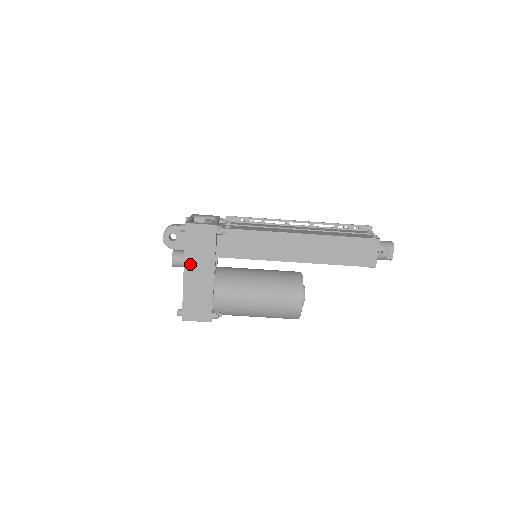
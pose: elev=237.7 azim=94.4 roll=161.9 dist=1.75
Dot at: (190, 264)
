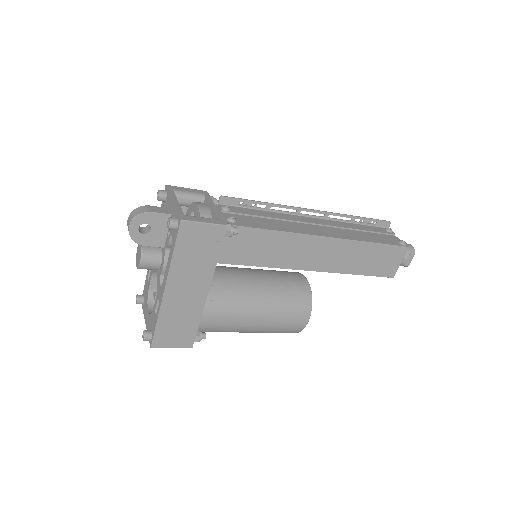
Dot at: (177, 277)
